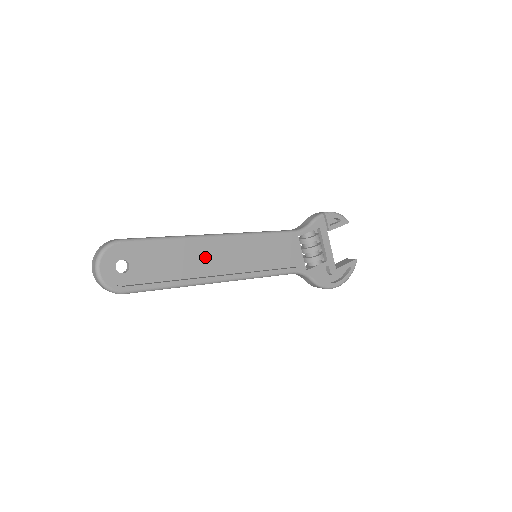
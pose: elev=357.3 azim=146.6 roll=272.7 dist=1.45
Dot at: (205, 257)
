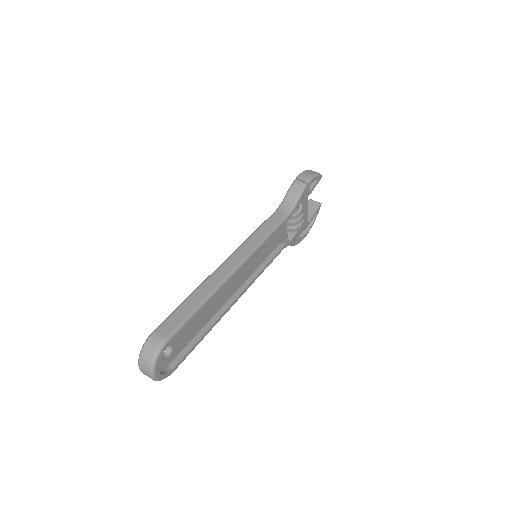
Dot at: (224, 291)
